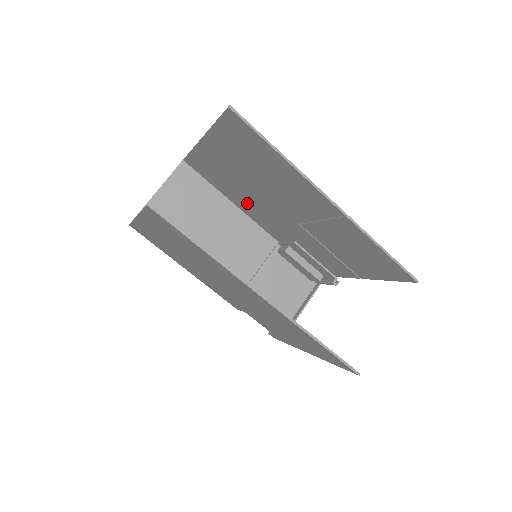
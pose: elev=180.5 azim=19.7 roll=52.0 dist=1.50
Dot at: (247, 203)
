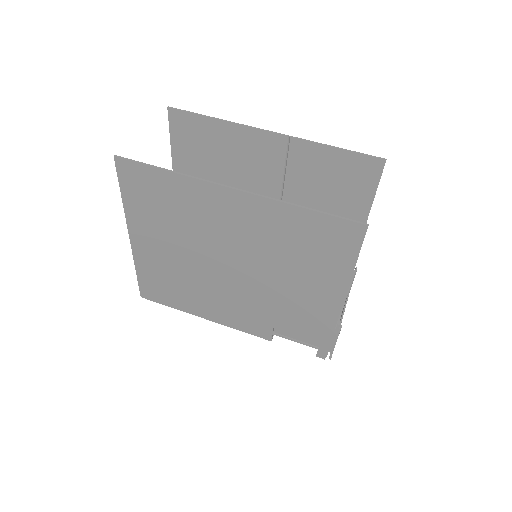
Dot at: occluded
